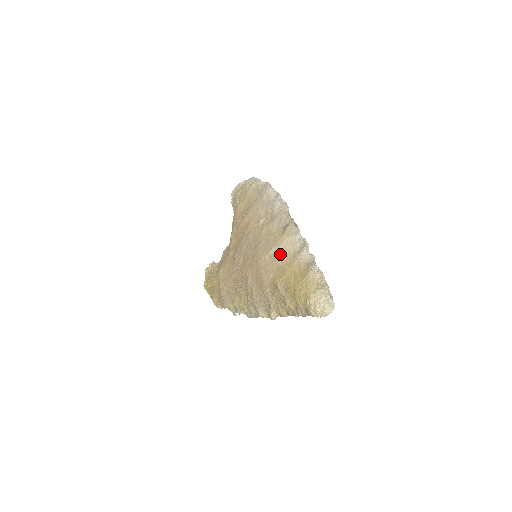
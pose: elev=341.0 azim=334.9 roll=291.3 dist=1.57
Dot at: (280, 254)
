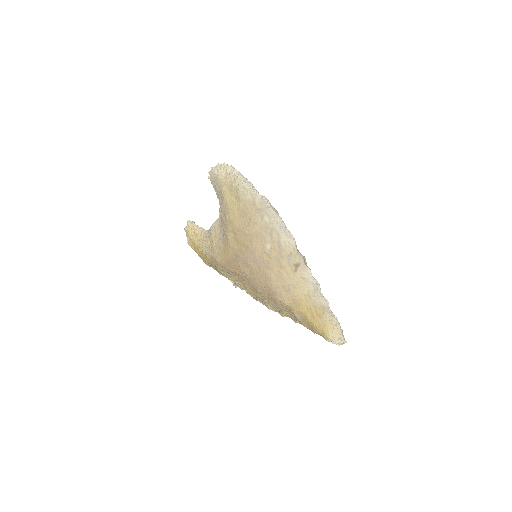
Dot at: (295, 290)
